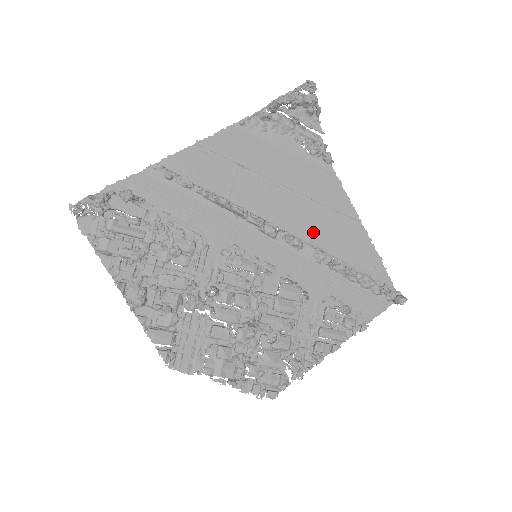
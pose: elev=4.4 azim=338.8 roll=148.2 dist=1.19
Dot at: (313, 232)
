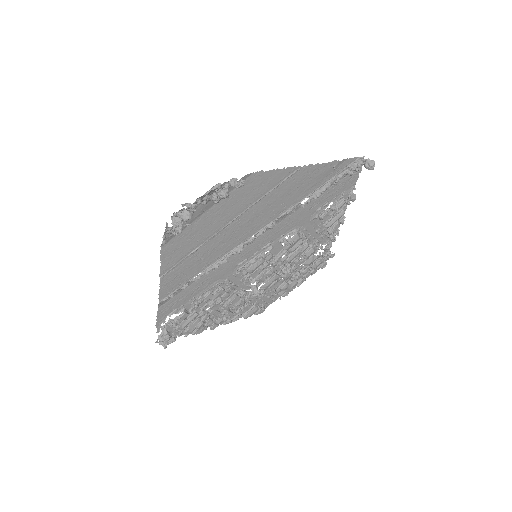
Dot at: (274, 211)
